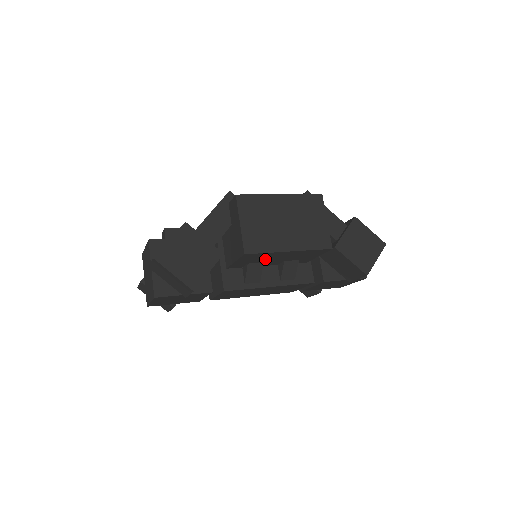
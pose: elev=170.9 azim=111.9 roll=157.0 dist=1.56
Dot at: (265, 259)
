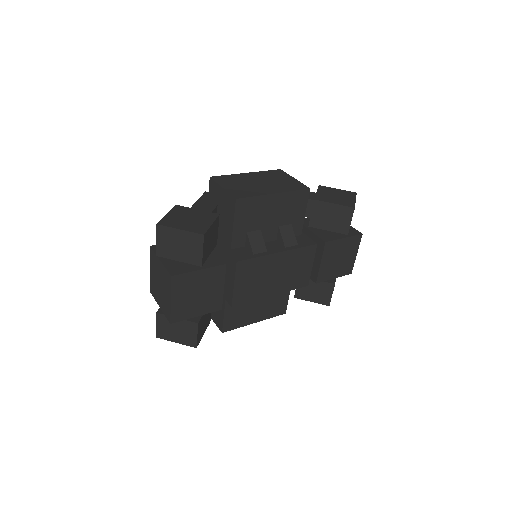
Dot at: (259, 219)
